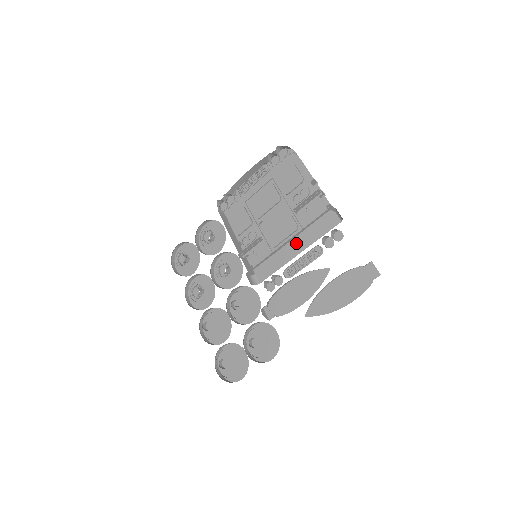
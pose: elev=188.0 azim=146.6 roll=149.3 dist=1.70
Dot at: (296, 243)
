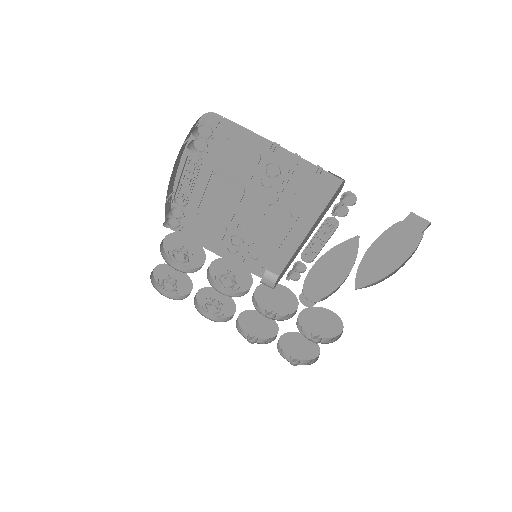
Dot at: (296, 224)
